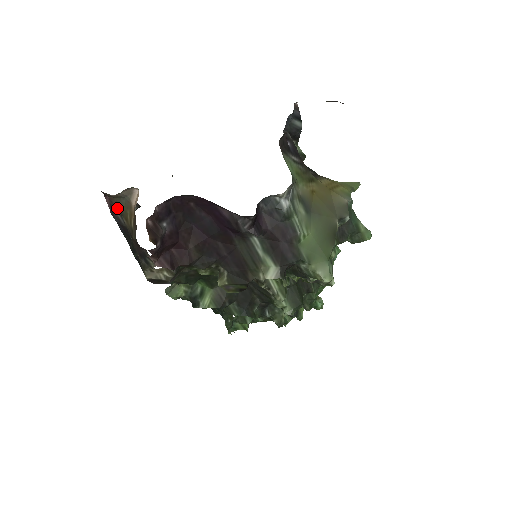
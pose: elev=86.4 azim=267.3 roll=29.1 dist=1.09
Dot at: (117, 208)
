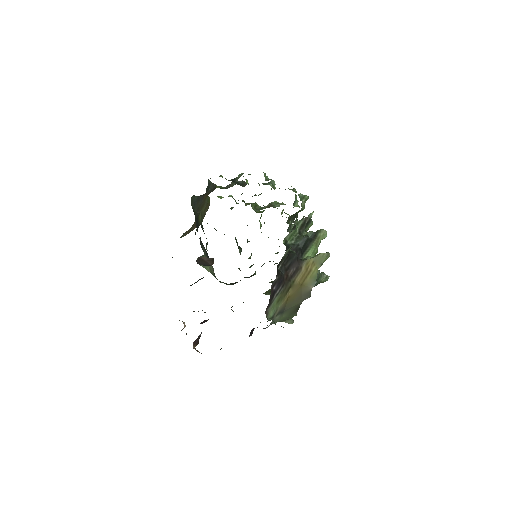
Dot at: occluded
